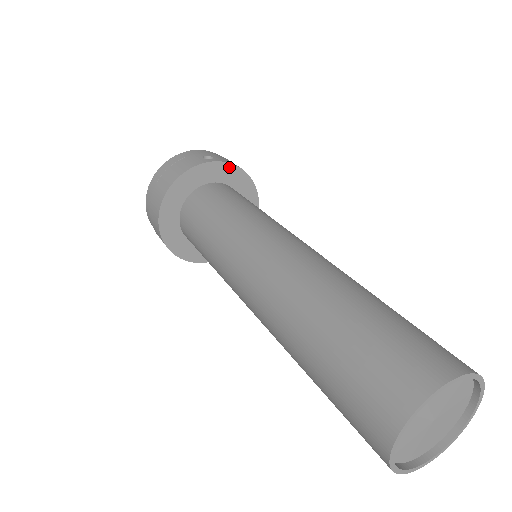
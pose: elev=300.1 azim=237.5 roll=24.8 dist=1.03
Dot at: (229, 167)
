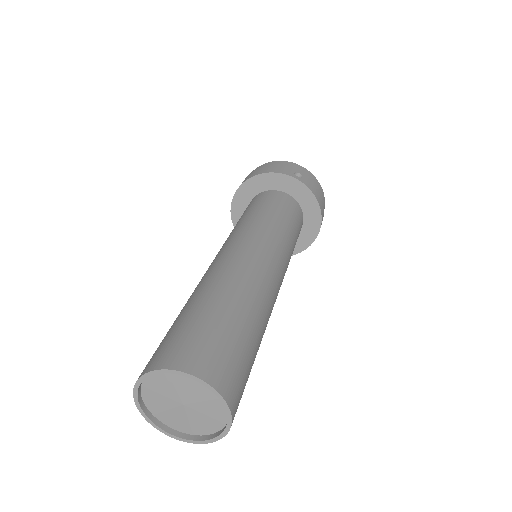
Dot at: (307, 191)
